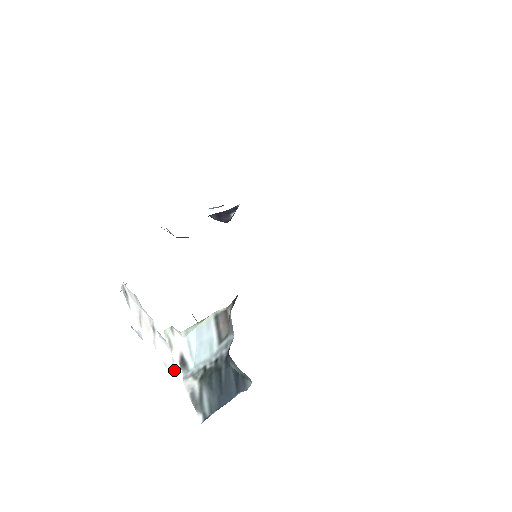
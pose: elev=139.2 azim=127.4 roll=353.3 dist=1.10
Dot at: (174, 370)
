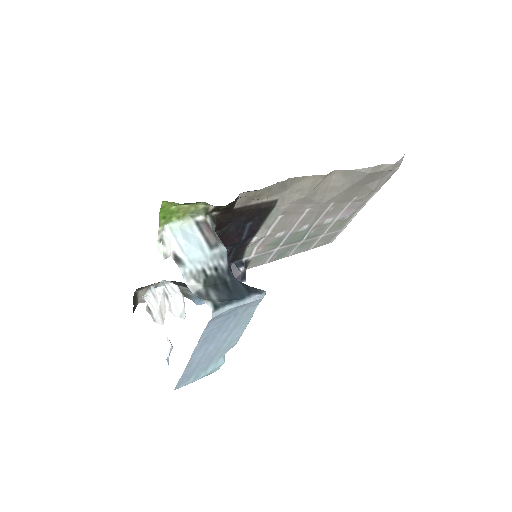
Dot at: (183, 299)
